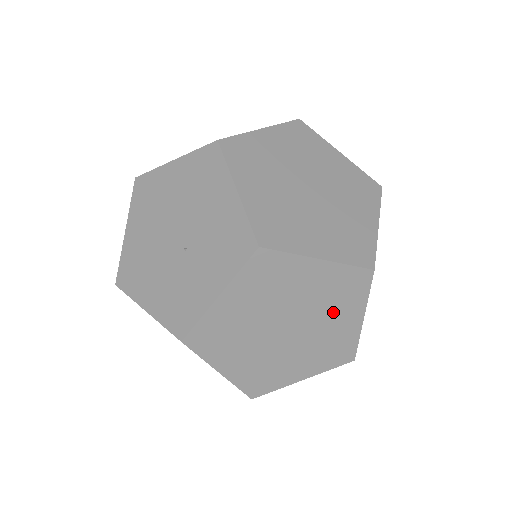
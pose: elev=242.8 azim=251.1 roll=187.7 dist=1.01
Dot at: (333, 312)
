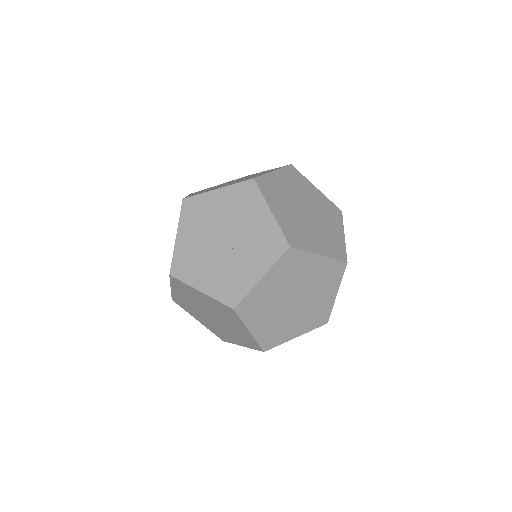
Dot at: (321, 290)
